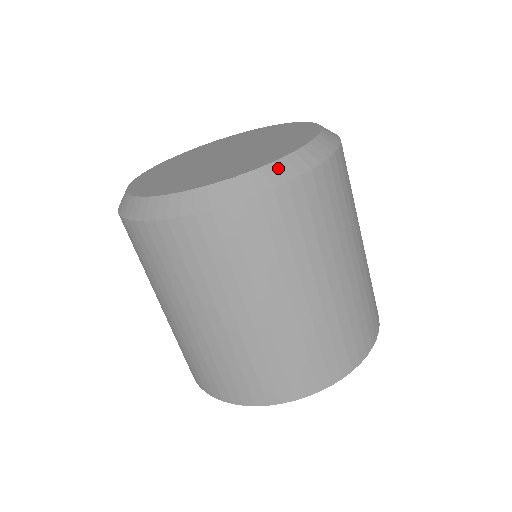
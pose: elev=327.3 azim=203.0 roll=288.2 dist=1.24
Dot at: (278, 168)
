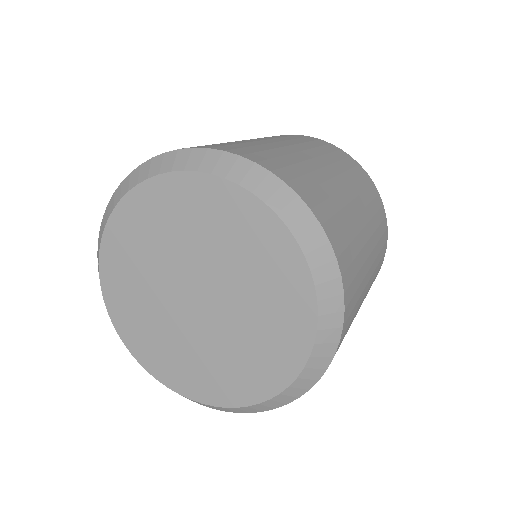
Dot at: (327, 314)
